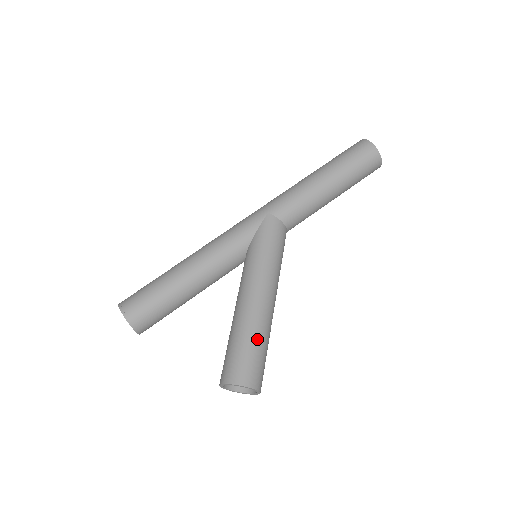
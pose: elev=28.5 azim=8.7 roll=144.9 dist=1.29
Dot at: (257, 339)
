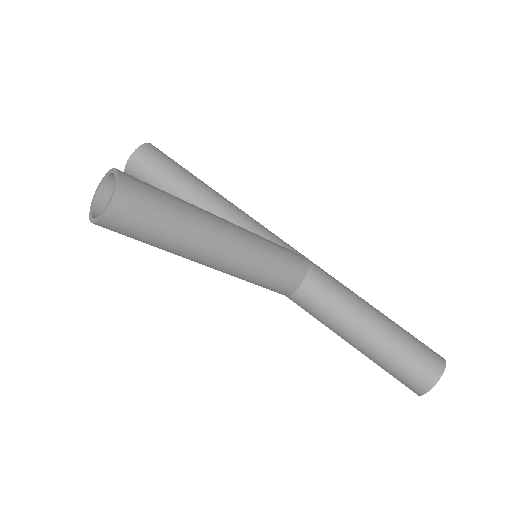
Dot at: (178, 209)
